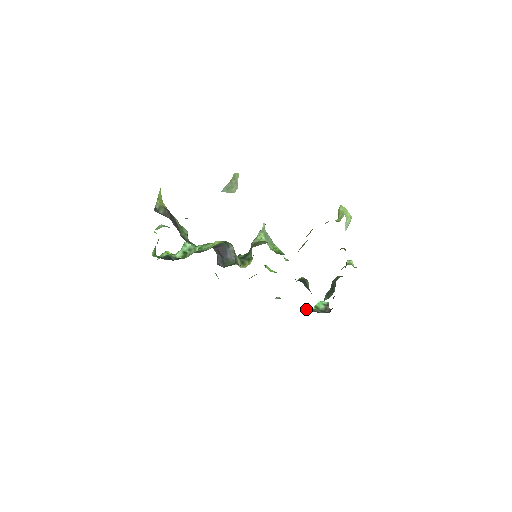
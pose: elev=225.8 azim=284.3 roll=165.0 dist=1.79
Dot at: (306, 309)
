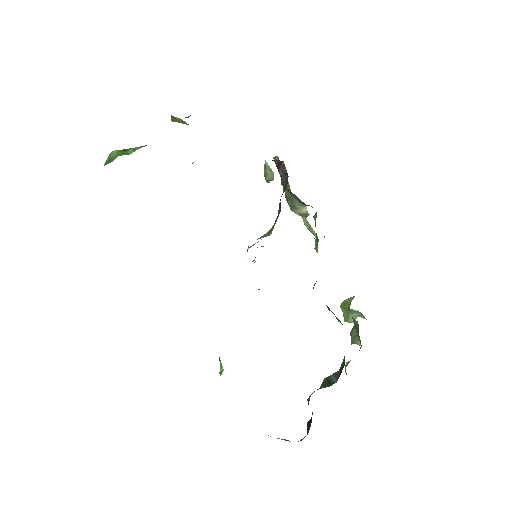
Dot at: occluded
